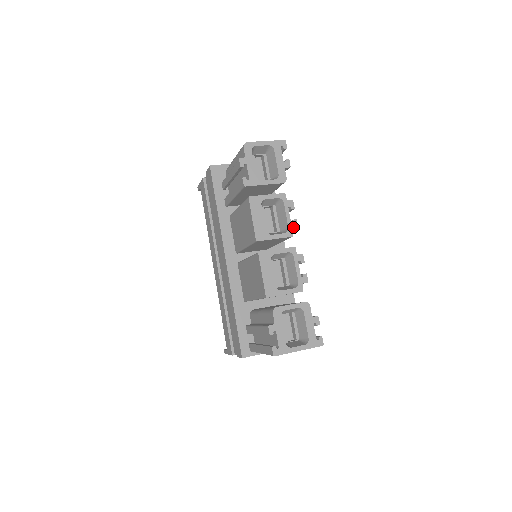
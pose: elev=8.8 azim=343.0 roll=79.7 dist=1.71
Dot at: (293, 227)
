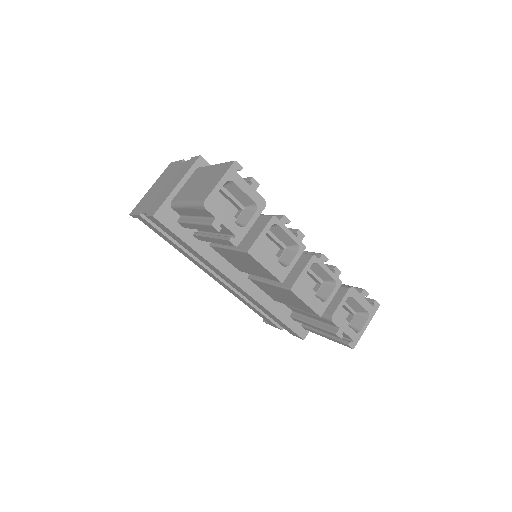
Dot at: (301, 239)
